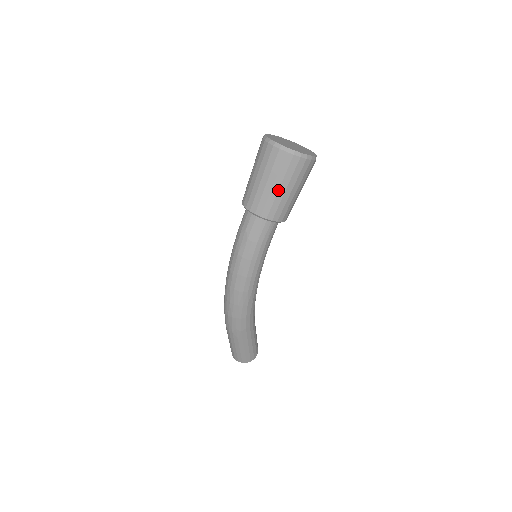
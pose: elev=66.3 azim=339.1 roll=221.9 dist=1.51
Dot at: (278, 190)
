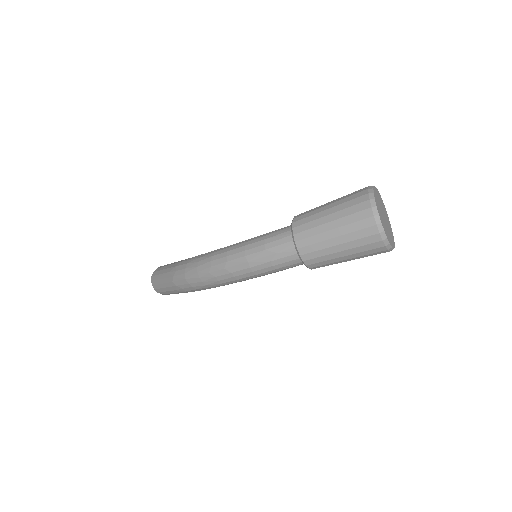
Dot at: (341, 256)
